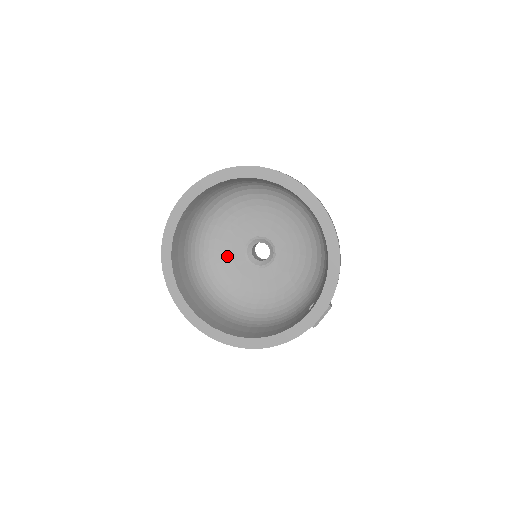
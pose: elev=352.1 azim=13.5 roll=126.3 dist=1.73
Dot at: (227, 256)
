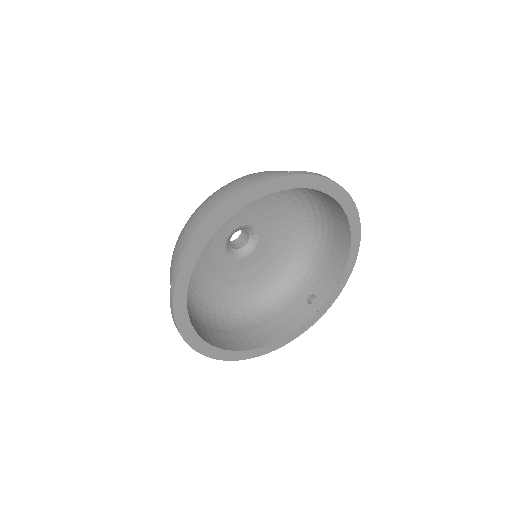
Dot at: (206, 253)
